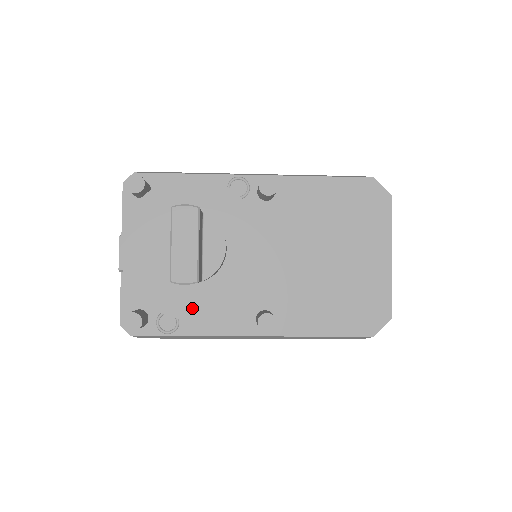
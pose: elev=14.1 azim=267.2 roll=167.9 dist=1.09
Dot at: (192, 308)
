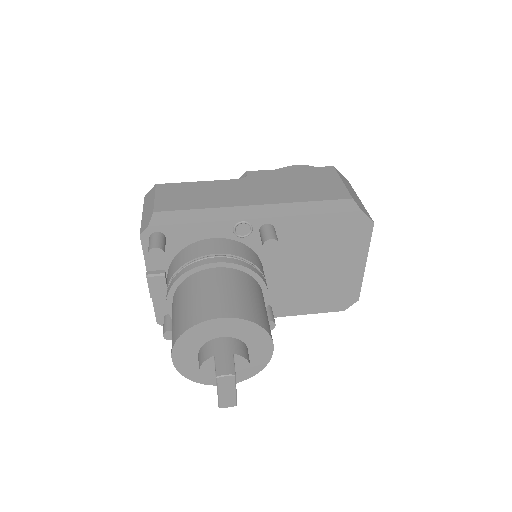
Dot at: occluded
